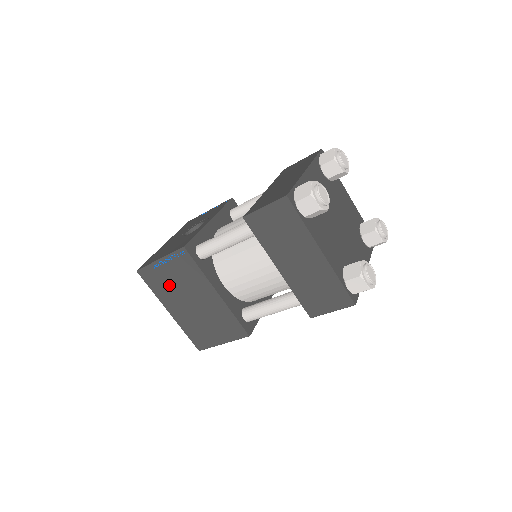
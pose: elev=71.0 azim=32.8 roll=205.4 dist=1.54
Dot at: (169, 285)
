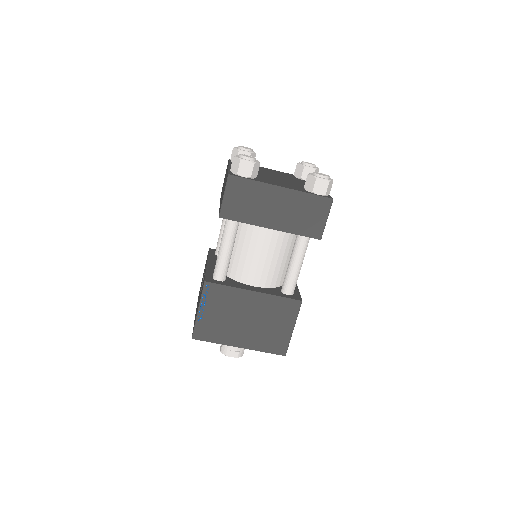
Dot at: (221, 324)
